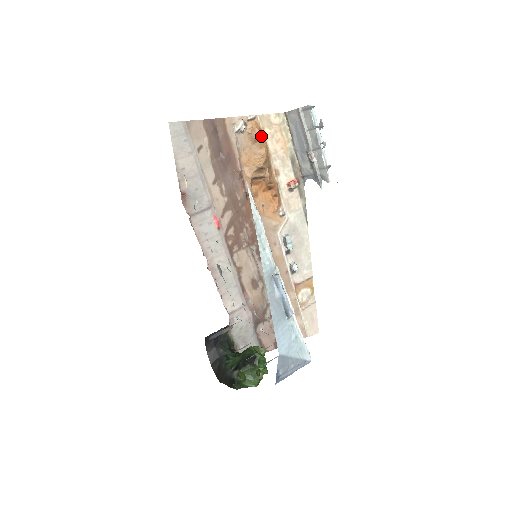
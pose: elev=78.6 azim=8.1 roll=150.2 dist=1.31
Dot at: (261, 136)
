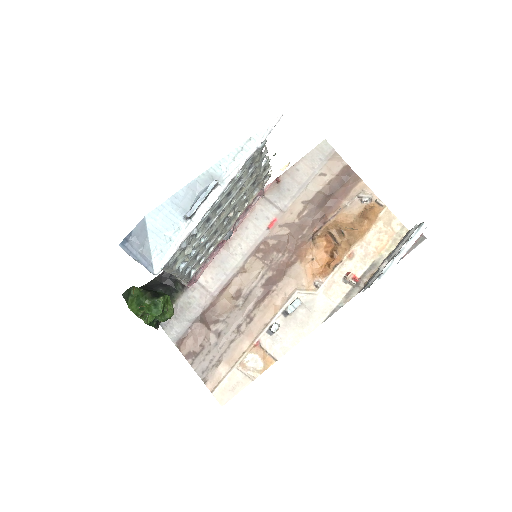
Dot at: (370, 218)
